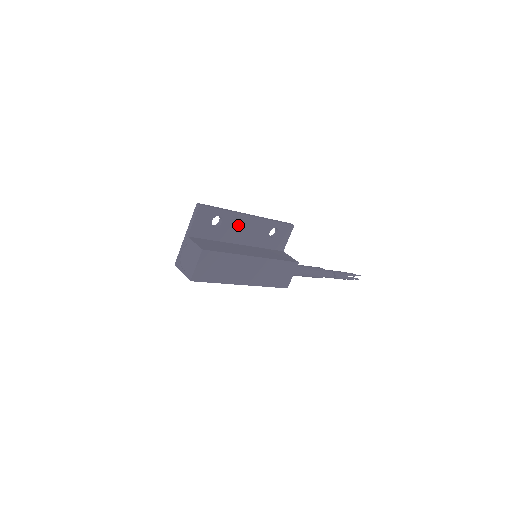
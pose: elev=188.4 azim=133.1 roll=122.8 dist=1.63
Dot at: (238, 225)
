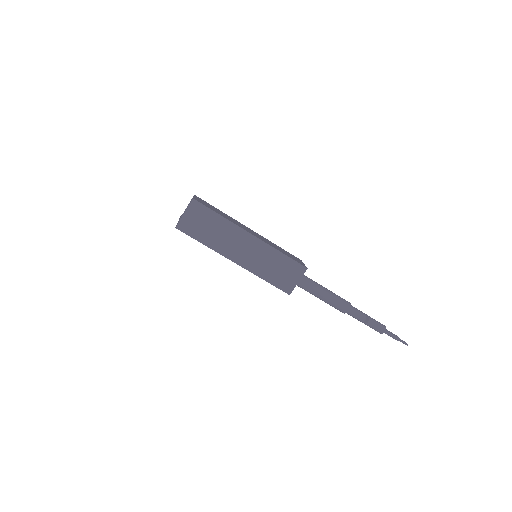
Dot at: occluded
